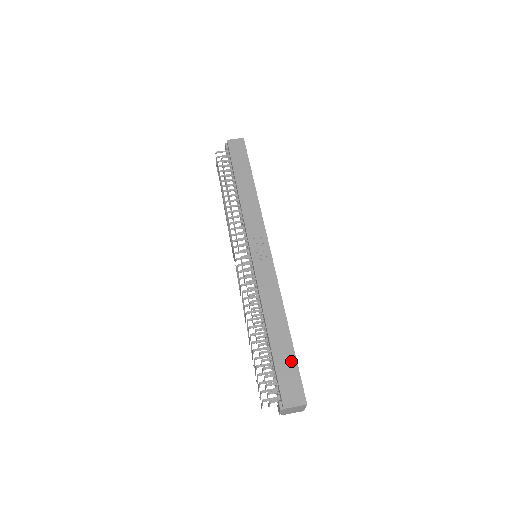
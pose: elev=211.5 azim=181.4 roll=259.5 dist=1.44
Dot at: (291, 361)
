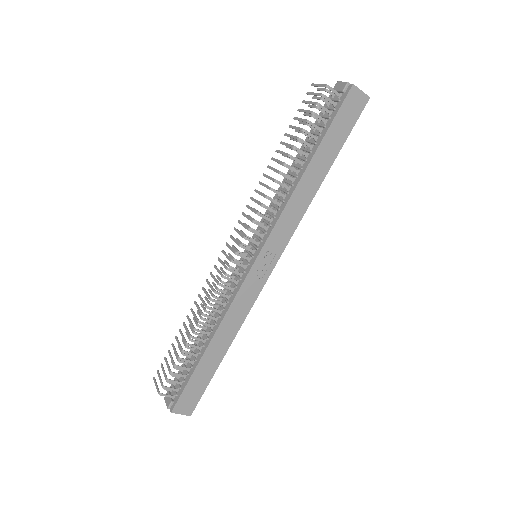
Dot at: (205, 380)
